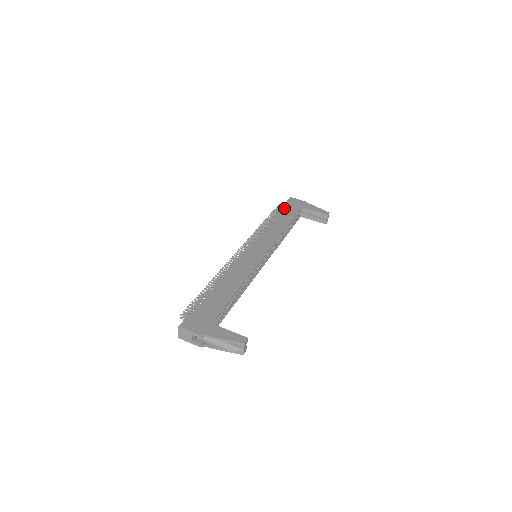
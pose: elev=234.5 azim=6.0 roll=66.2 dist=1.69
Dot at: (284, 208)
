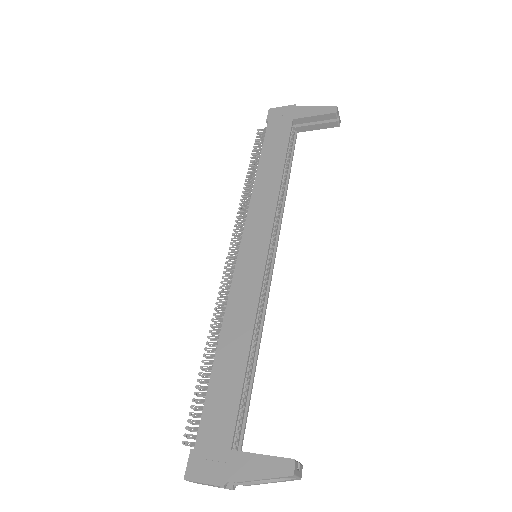
Dot at: (266, 137)
